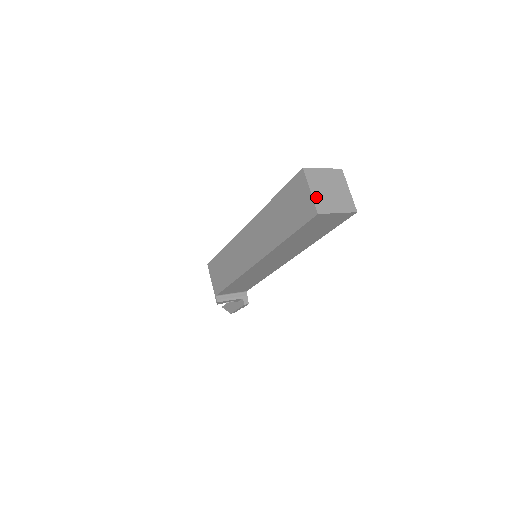
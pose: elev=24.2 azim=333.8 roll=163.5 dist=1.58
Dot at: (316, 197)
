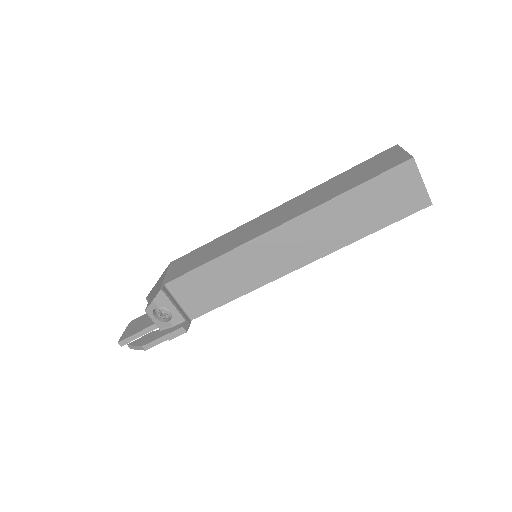
Dot at: occluded
